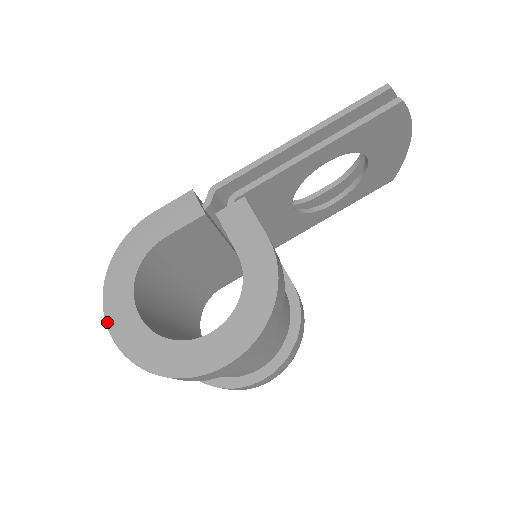
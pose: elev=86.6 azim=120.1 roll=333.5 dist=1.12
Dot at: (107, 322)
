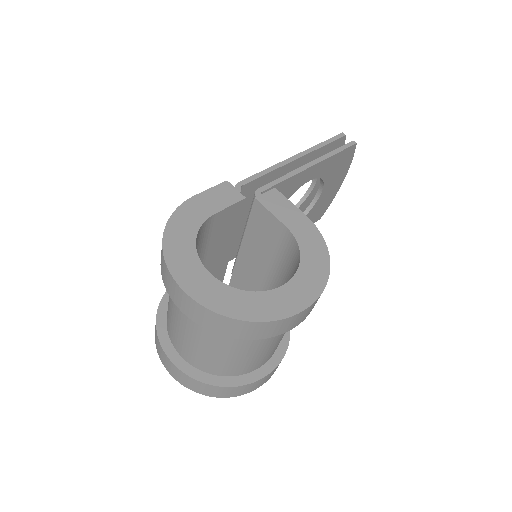
Dot at: (178, 282)
